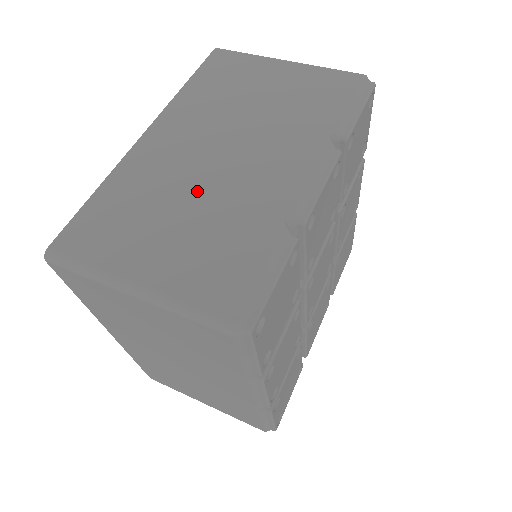
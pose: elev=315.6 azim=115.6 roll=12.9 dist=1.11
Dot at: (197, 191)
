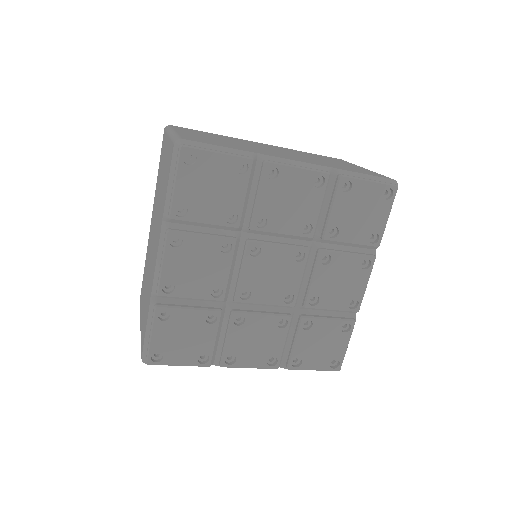
Dot at: (244, 144)
